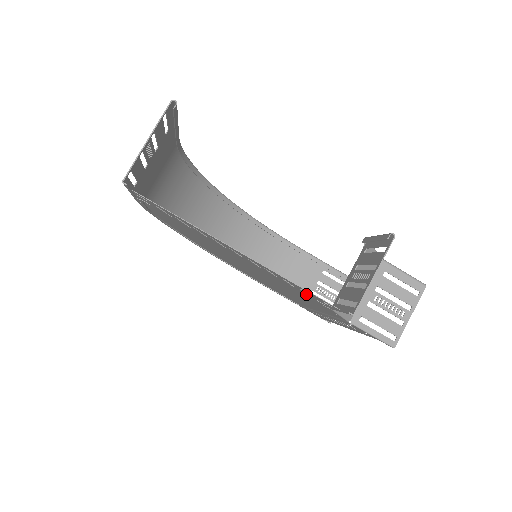
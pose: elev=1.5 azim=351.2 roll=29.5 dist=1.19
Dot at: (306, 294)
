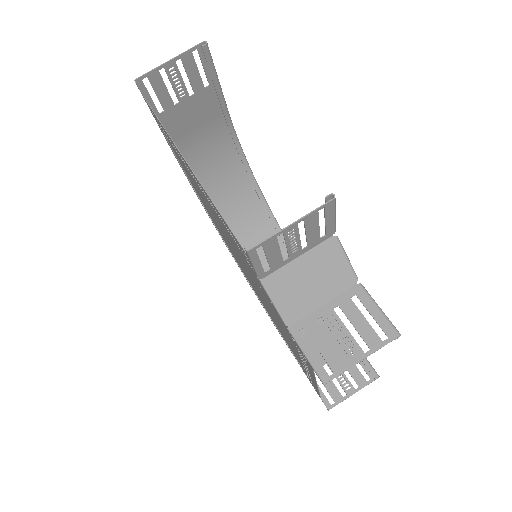
Dot at: occluded
